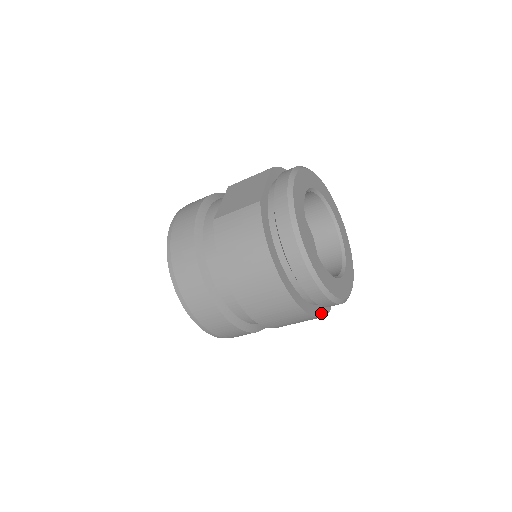
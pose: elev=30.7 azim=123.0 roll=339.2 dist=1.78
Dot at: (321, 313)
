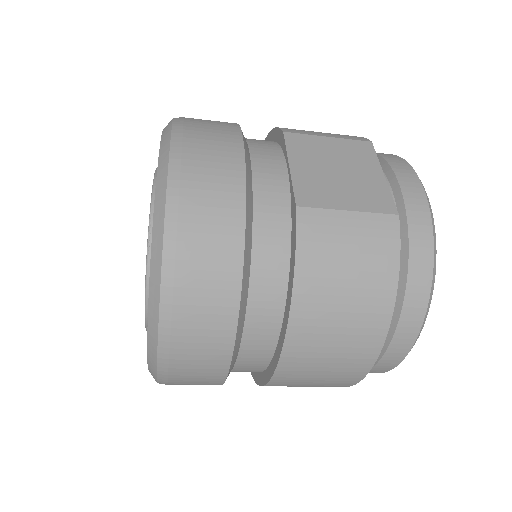
Dot at: occluded
